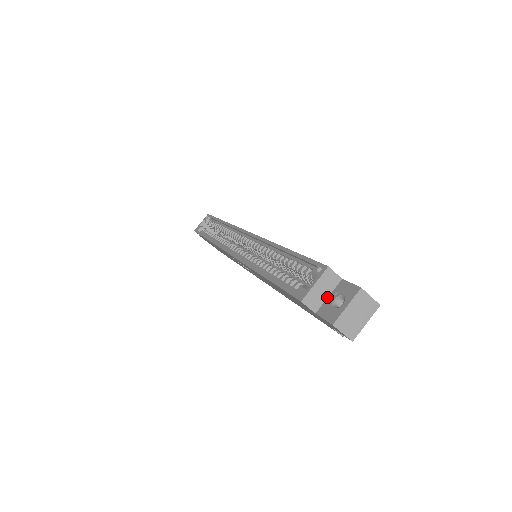
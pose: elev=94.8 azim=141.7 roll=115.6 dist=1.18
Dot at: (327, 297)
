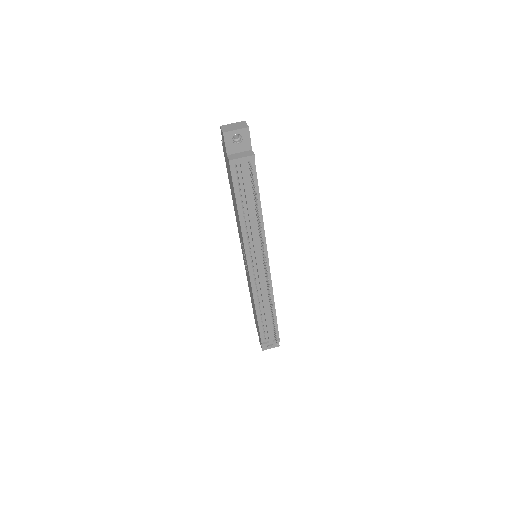
Dot at: occluded
